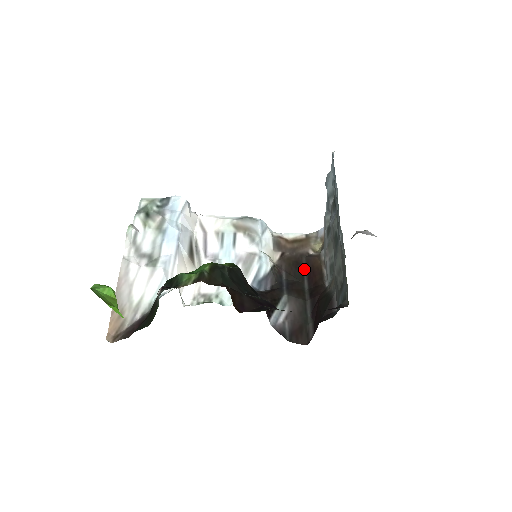
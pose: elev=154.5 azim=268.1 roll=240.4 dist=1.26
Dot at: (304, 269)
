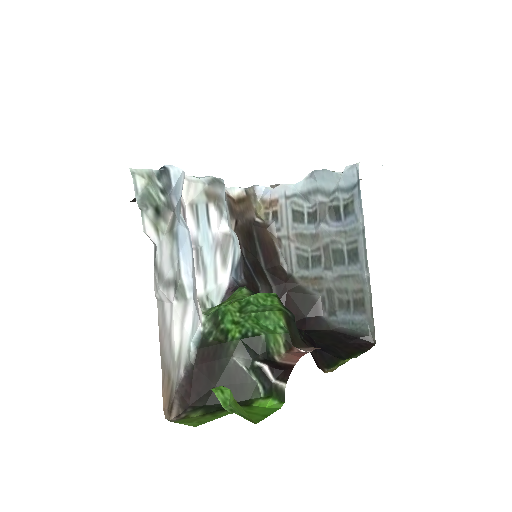
Dot at: (257, 242)
